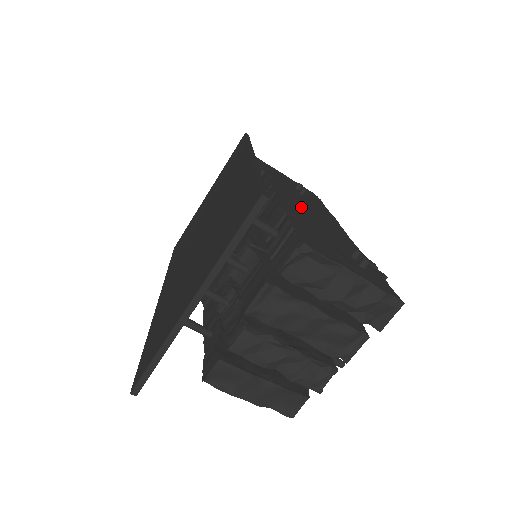
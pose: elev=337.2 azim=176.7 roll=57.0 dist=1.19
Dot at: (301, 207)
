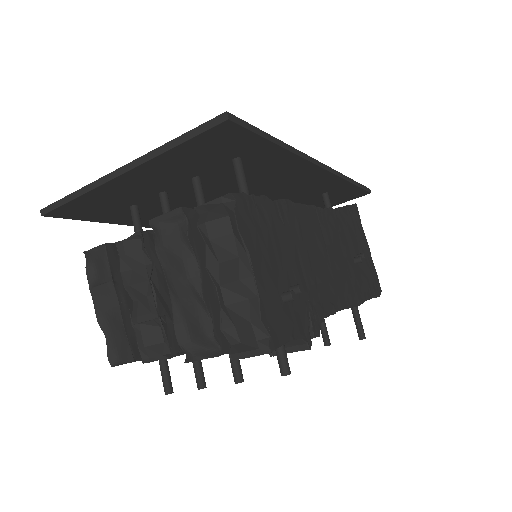
Dot at: (320, 241)
